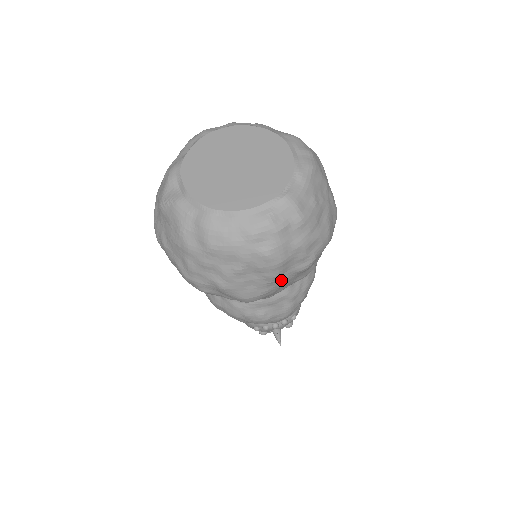
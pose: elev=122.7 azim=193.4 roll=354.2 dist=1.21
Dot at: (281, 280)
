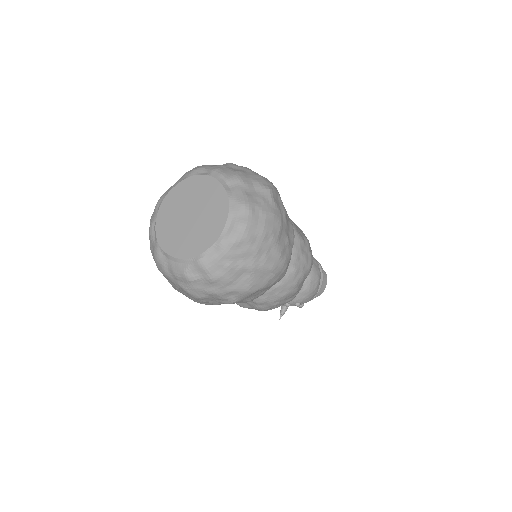
Dot at: (211, 303)
